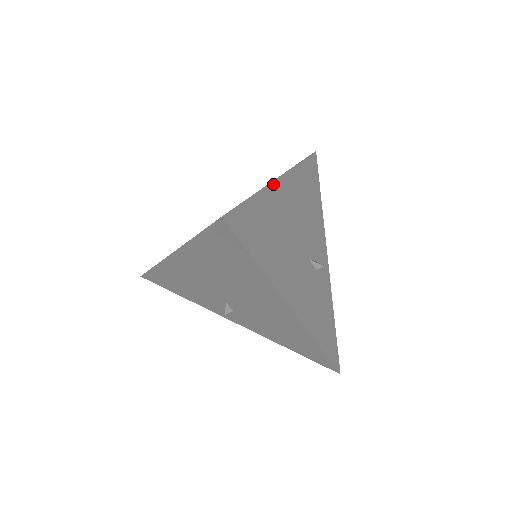
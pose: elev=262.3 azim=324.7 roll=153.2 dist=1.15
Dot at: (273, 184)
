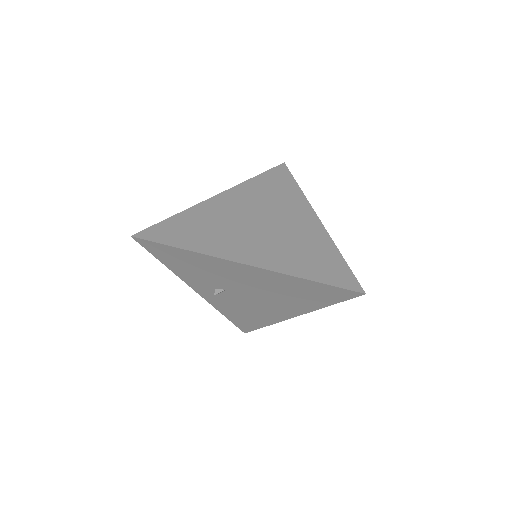
Dot at: (325, 232)
